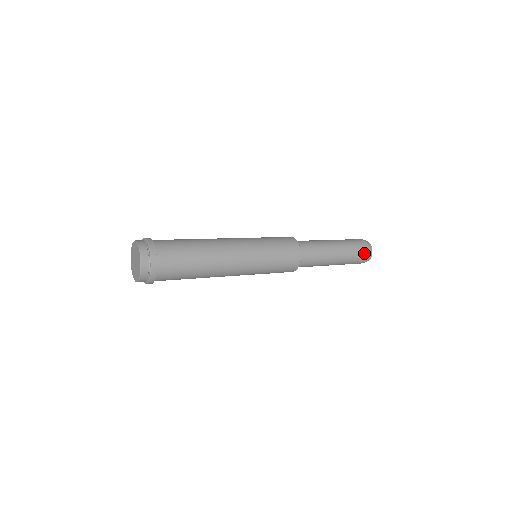
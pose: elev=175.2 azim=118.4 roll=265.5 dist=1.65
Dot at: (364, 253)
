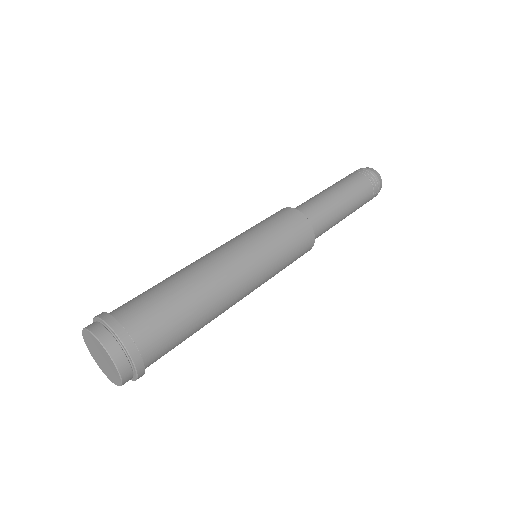
Dot at: occluded
